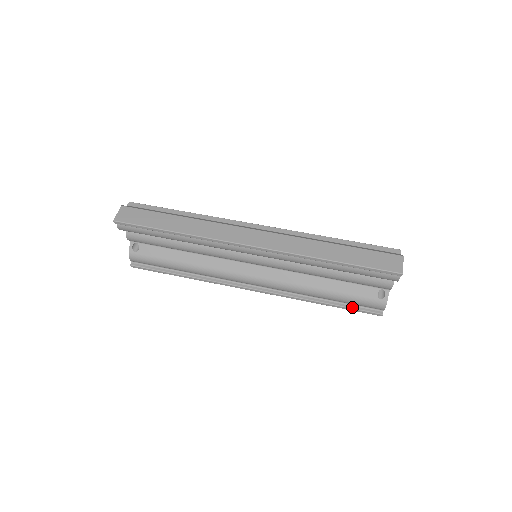
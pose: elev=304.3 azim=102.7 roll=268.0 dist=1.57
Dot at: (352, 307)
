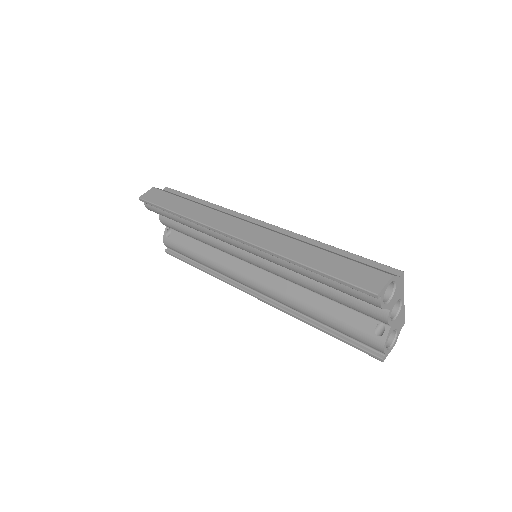
Dot at: (348, 340)
